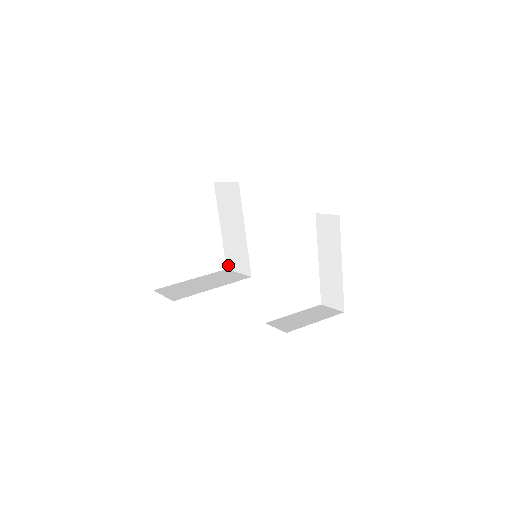
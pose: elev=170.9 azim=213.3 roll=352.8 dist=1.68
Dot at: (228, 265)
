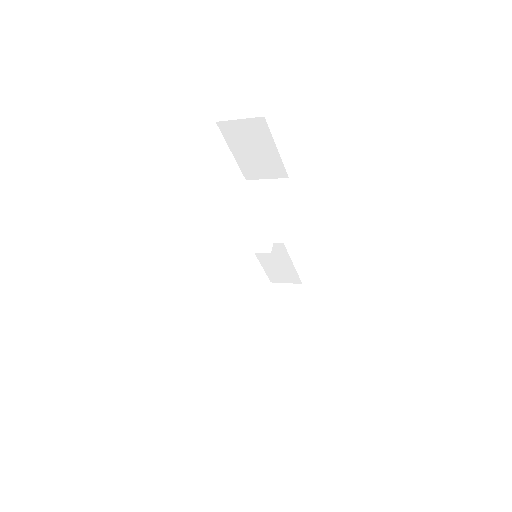
Dot at: (230, 248)
